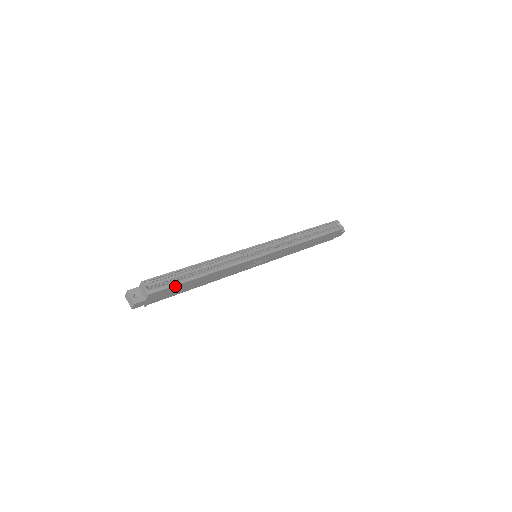
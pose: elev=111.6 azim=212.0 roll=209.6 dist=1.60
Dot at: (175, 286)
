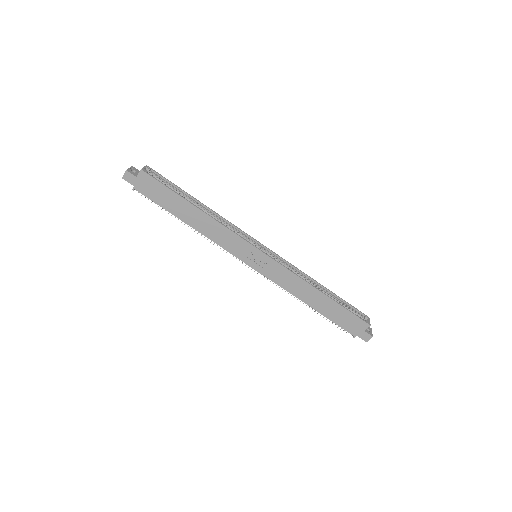
Dot at: (165, 187)
